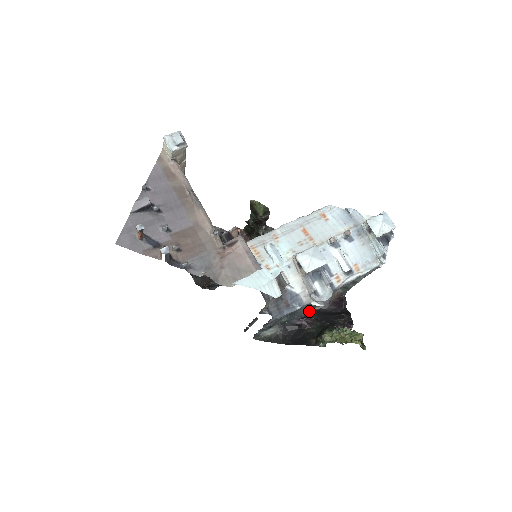
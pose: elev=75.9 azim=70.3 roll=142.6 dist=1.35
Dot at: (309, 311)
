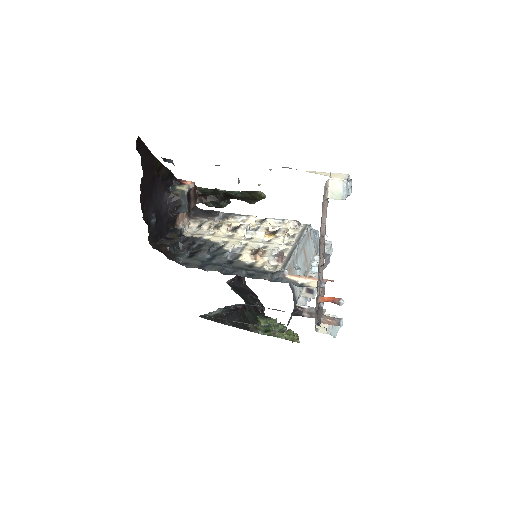
Dot at: occluded
